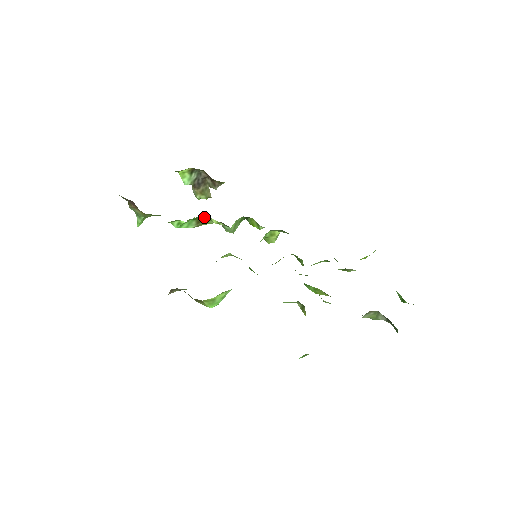
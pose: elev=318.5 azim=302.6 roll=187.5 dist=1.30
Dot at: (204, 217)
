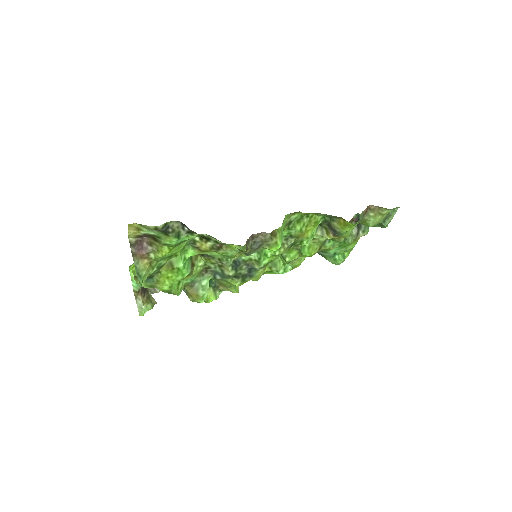
Dot at: (196, 257)
